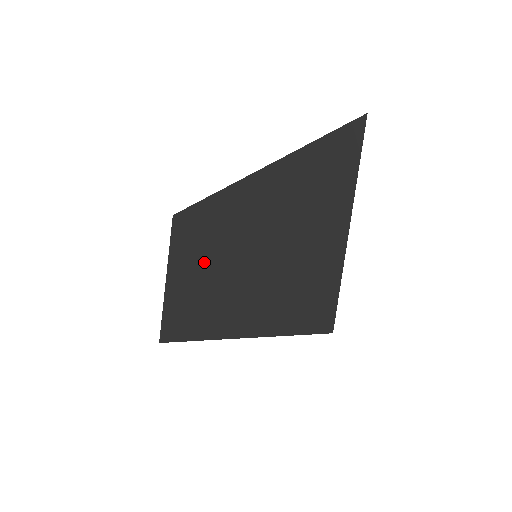
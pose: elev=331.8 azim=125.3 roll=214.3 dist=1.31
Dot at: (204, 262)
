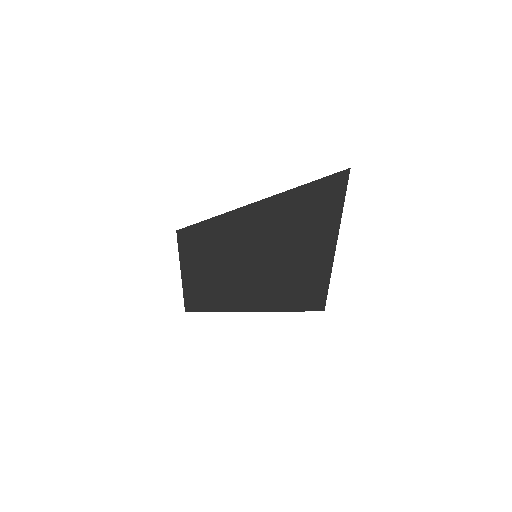
Dot at: (213, 265)
